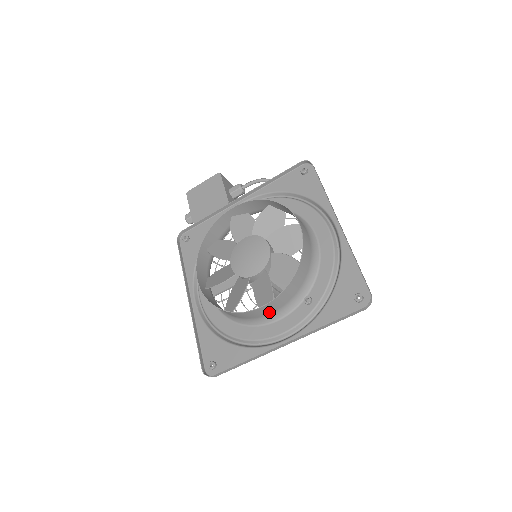
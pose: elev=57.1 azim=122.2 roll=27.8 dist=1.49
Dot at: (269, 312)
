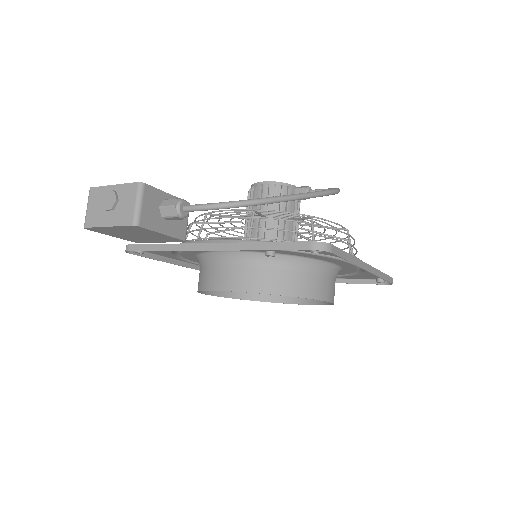
Dot at: occluded
